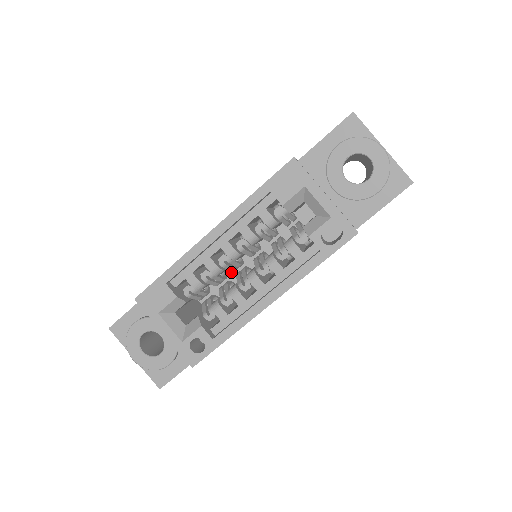
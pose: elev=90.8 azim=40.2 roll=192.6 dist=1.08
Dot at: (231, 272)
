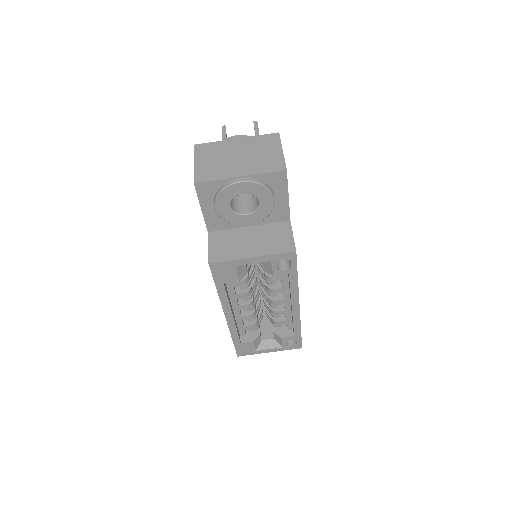
Dot at: occluded
